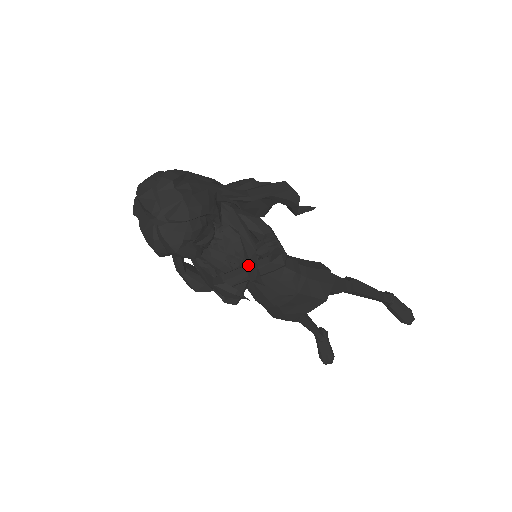
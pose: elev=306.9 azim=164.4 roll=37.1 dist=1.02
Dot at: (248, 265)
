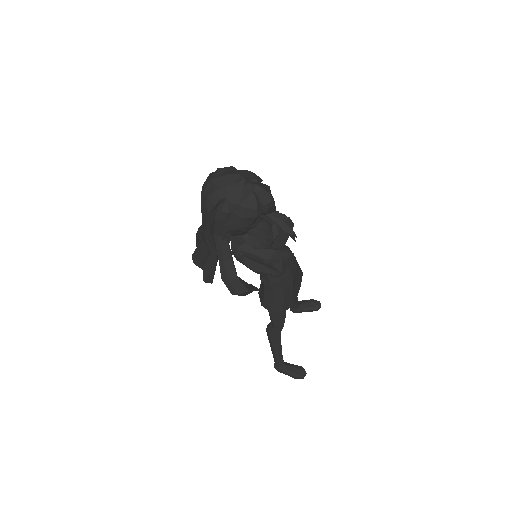
Dot at: (284, 225)
